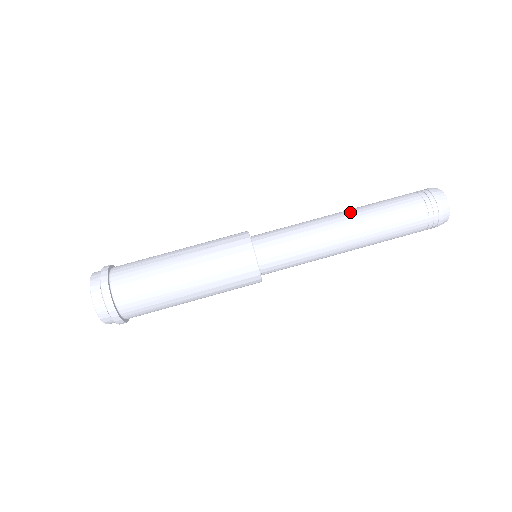
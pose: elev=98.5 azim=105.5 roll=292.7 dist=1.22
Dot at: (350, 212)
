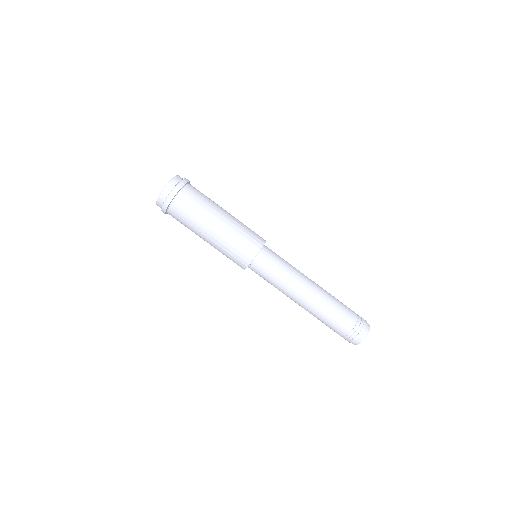
Dot at: (312, 300)
